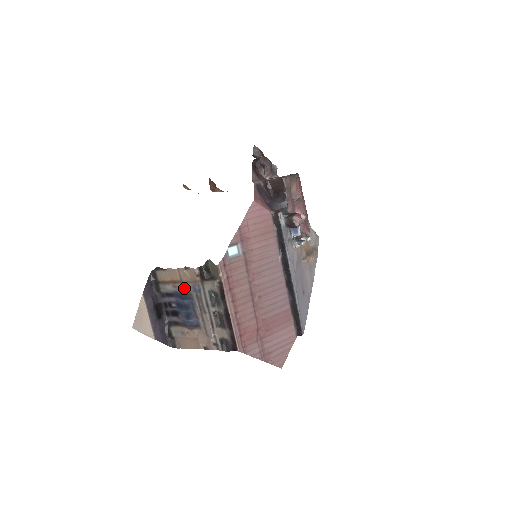
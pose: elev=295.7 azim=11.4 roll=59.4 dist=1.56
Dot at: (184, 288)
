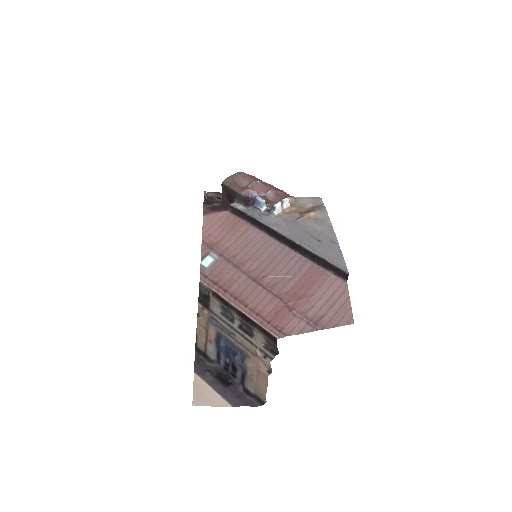
Dot at: (212, 334)
